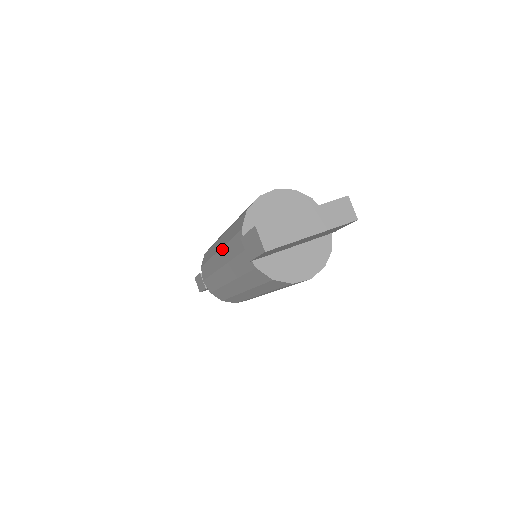
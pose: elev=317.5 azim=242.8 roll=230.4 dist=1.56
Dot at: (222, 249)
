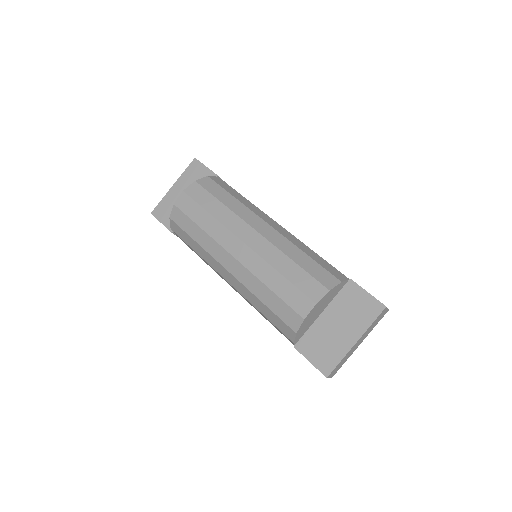
Dot at: occluded
